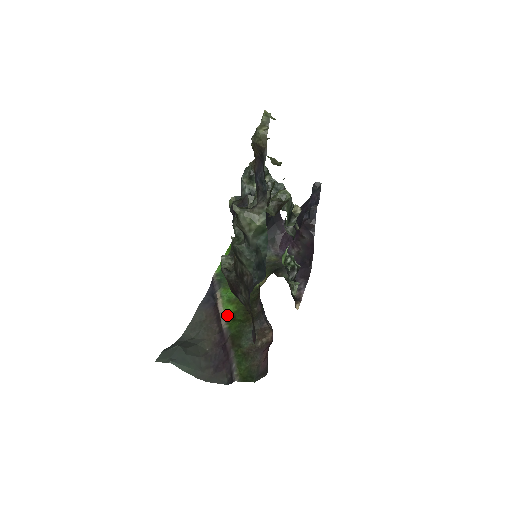
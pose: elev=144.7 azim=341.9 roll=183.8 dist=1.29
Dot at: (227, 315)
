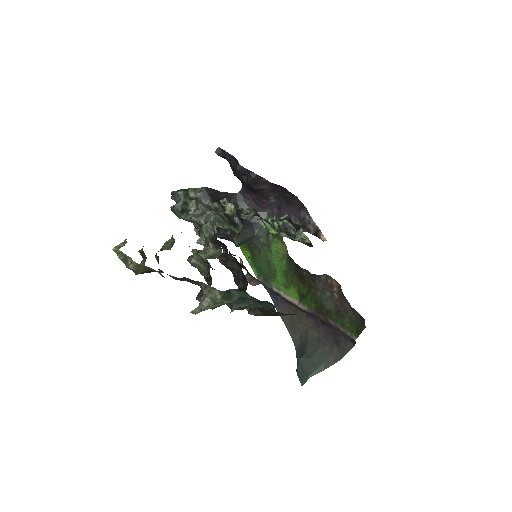
Dot at: (297, 299)
